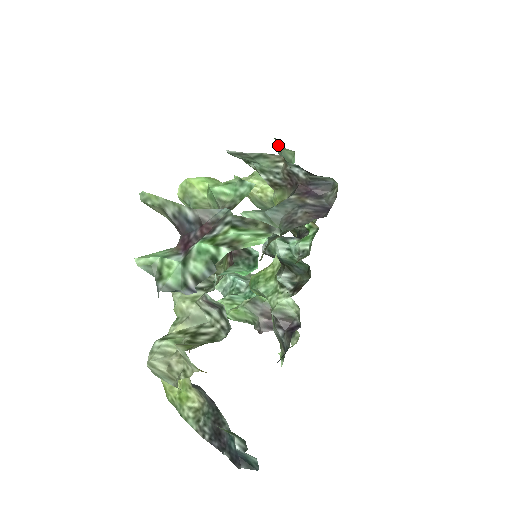
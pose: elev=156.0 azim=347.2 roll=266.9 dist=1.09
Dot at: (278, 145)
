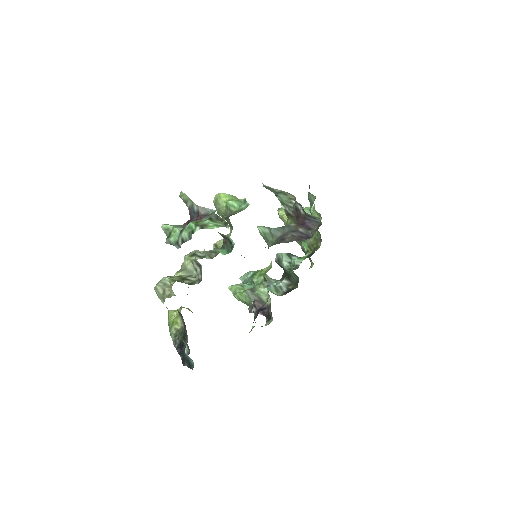
Dot at: occluded
